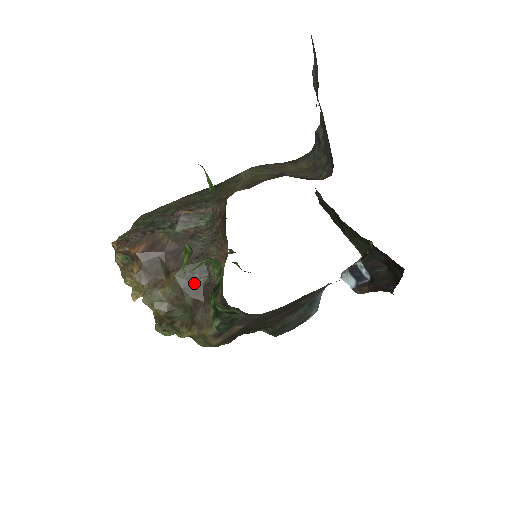
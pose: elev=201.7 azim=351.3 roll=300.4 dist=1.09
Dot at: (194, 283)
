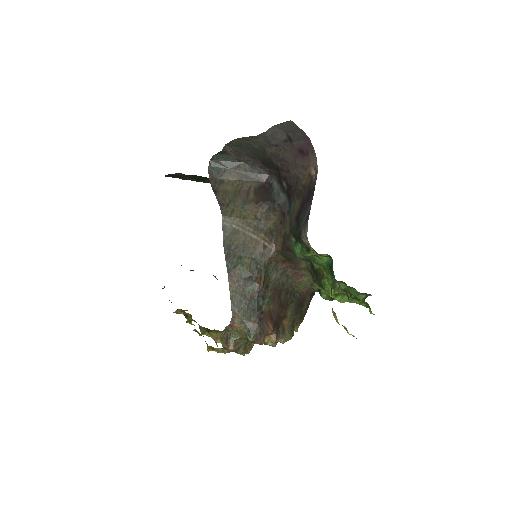
Dot at: (296, 304)
